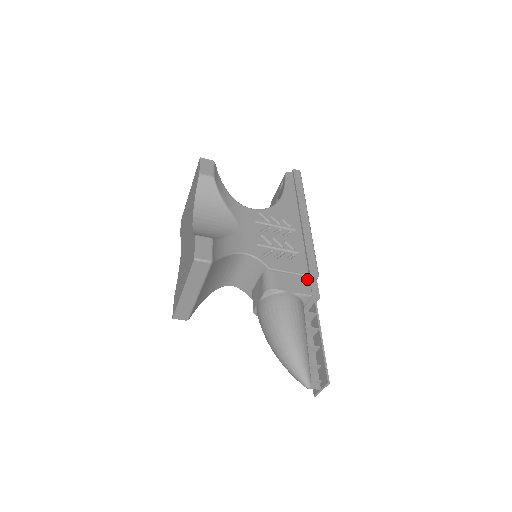
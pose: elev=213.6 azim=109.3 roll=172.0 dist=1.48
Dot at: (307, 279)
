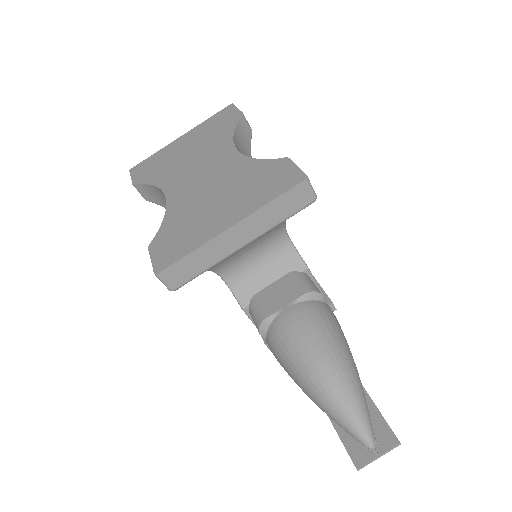
Dot at: occluded
